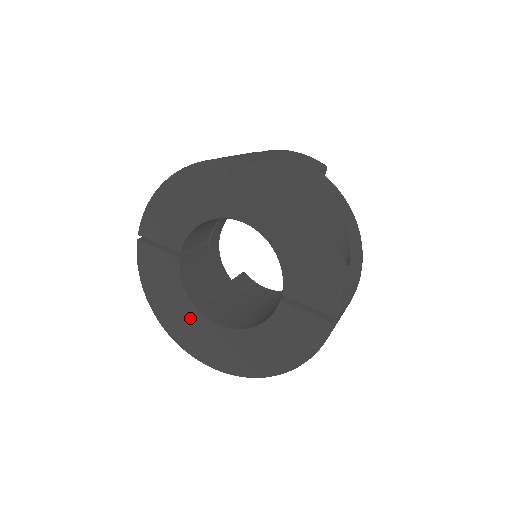
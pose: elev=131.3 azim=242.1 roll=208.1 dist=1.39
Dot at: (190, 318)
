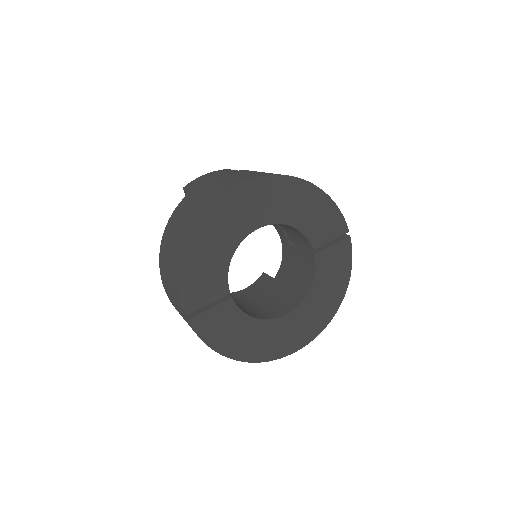
Dot at: (267, 332)
